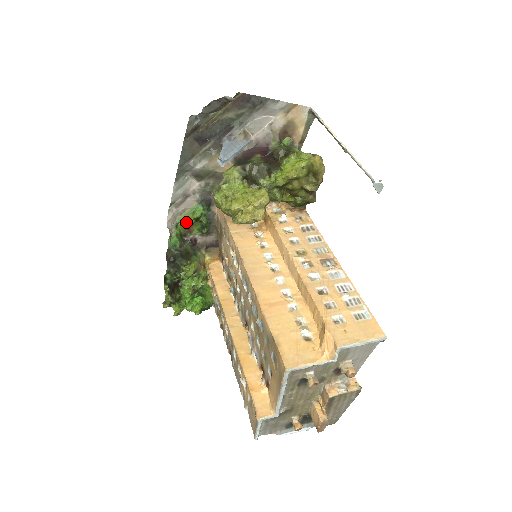
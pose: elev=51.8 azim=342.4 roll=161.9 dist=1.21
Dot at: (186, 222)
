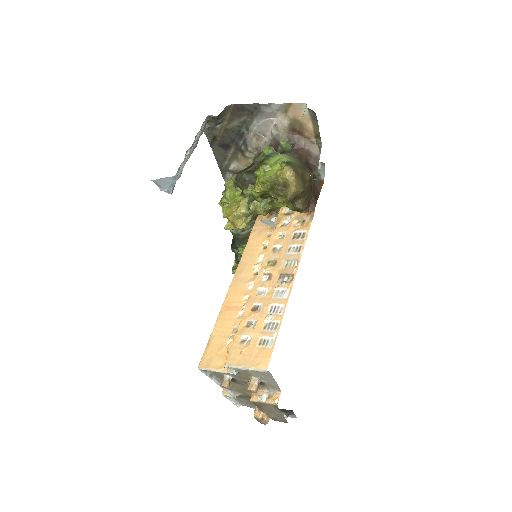
Dot at: occluded
